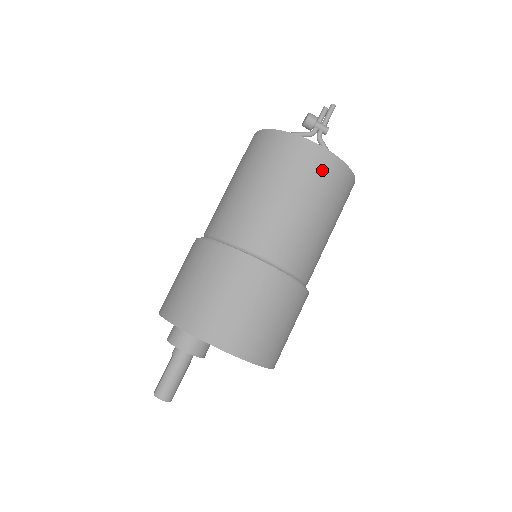
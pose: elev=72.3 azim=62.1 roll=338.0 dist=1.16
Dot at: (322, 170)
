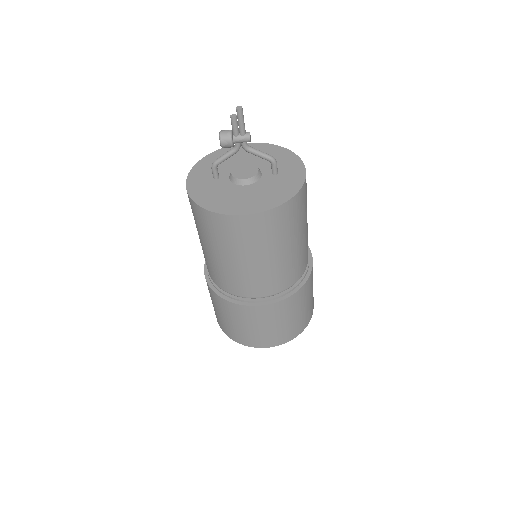
Dot at: (258, 230)
